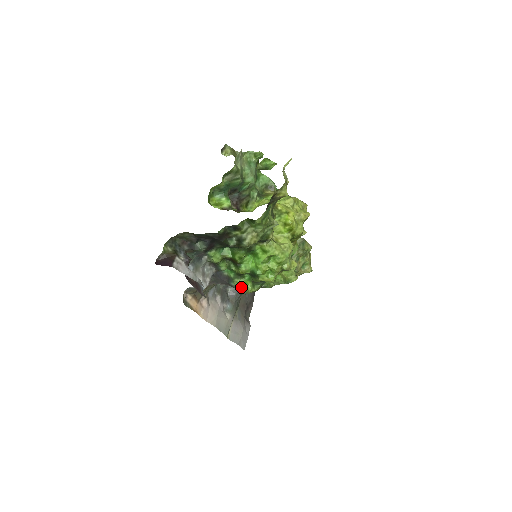
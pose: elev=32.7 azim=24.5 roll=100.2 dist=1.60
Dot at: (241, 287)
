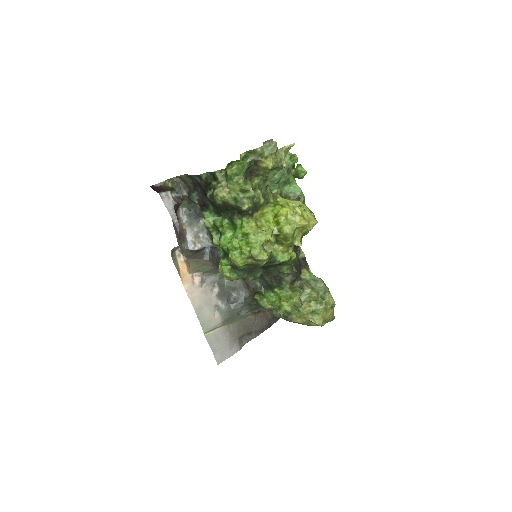
Dot at: (220, 266)
